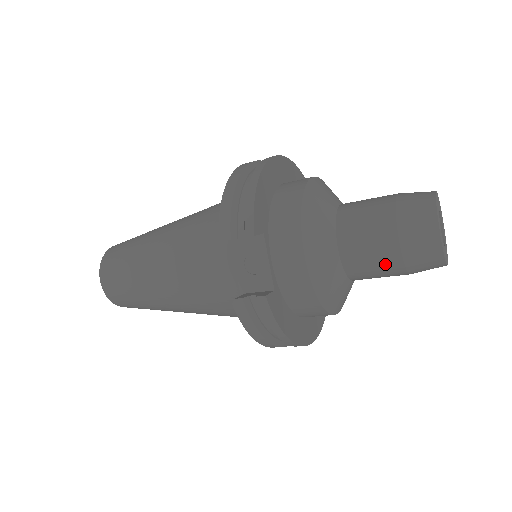
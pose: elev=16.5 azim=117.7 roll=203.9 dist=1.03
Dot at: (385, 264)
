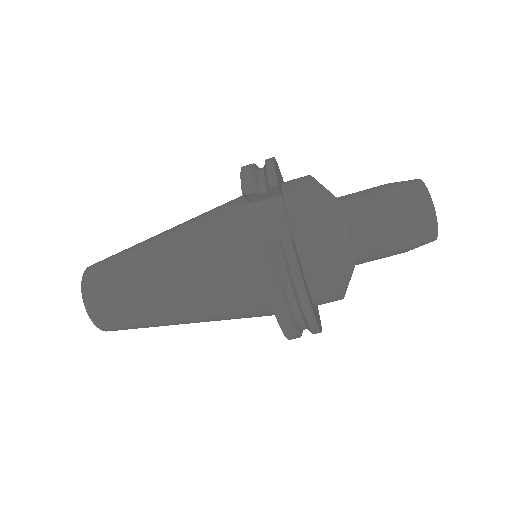
Dot at: (388, 229)
